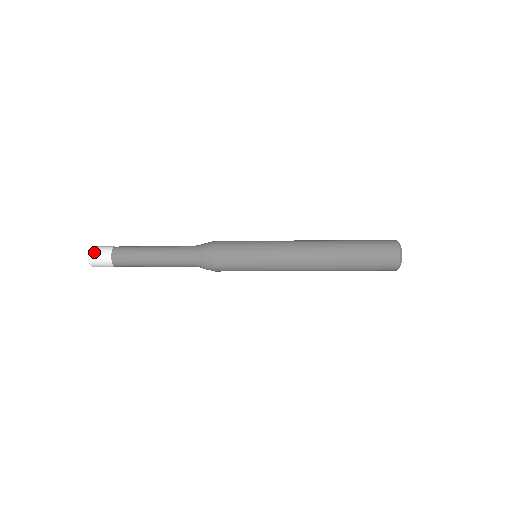
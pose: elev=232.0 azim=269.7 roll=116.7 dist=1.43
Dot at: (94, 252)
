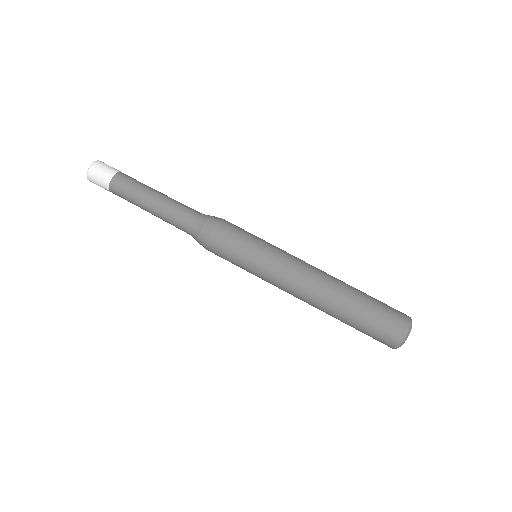
Dot at: (99, 164)
